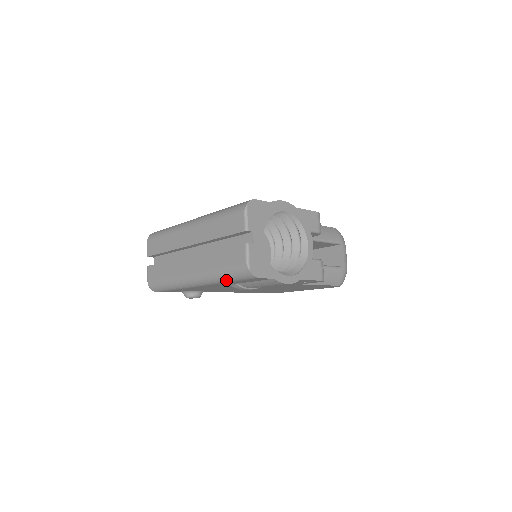
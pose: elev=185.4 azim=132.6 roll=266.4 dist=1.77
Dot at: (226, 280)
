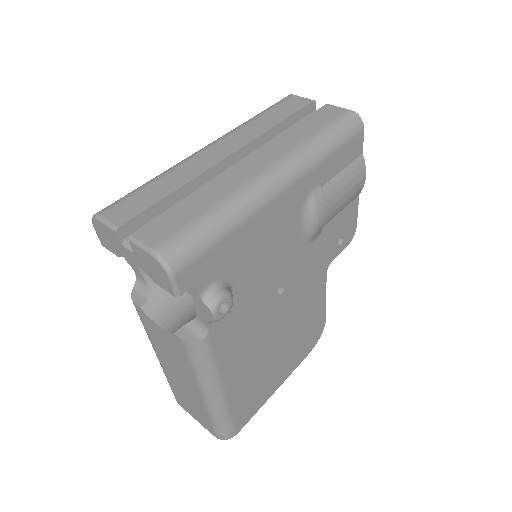
Dot at: (329, 147)
